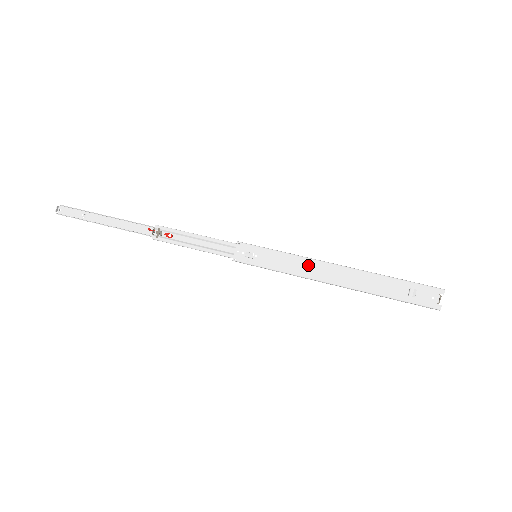
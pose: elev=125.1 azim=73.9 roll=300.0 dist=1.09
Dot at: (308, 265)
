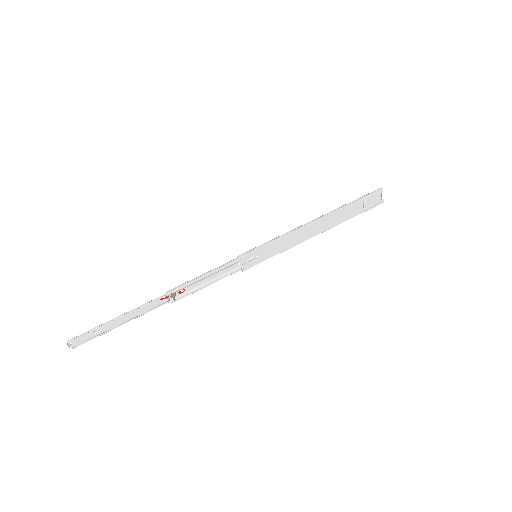
Dot at: (295, 236)
